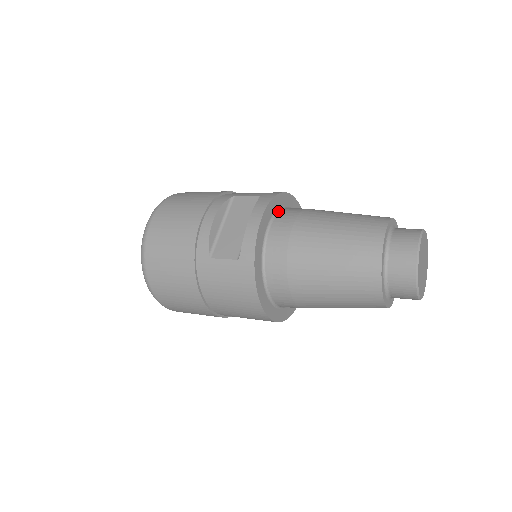
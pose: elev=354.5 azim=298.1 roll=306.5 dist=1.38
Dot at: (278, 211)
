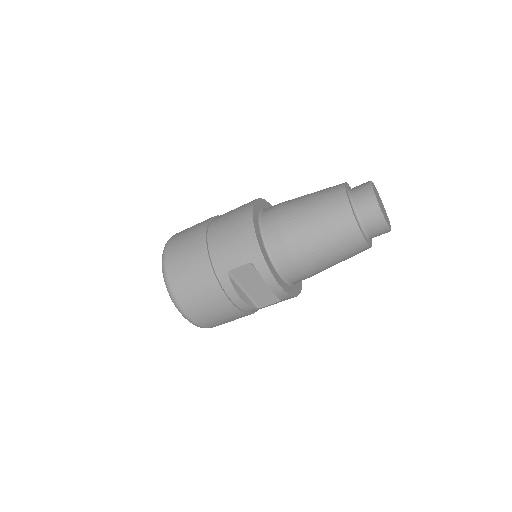
Dot at: occluded
